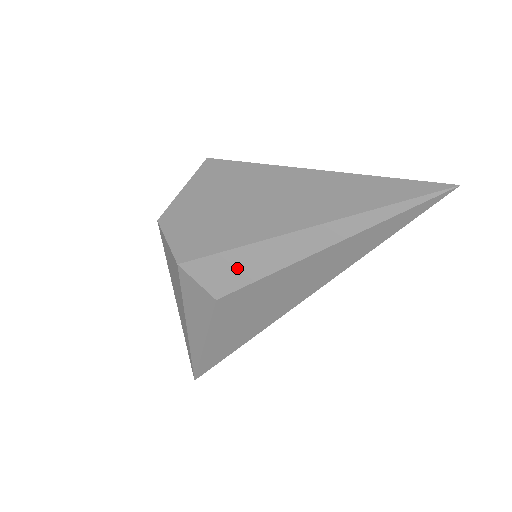
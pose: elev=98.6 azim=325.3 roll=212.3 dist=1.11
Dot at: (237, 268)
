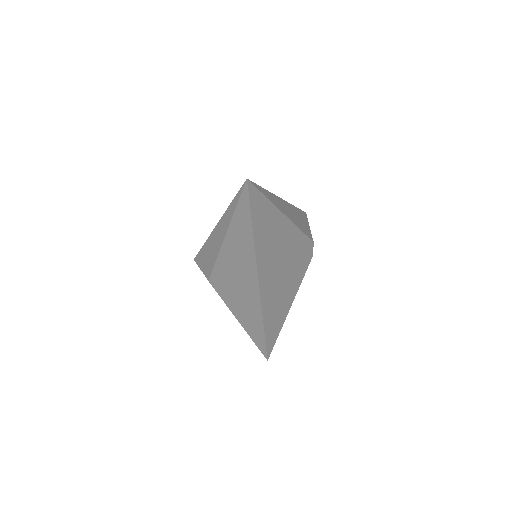
Dot at: (207, 258)
